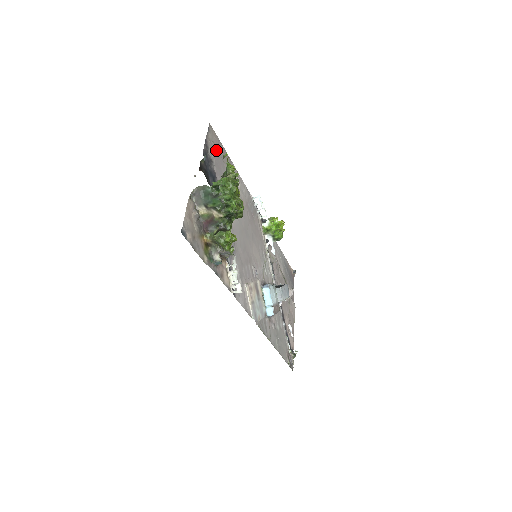
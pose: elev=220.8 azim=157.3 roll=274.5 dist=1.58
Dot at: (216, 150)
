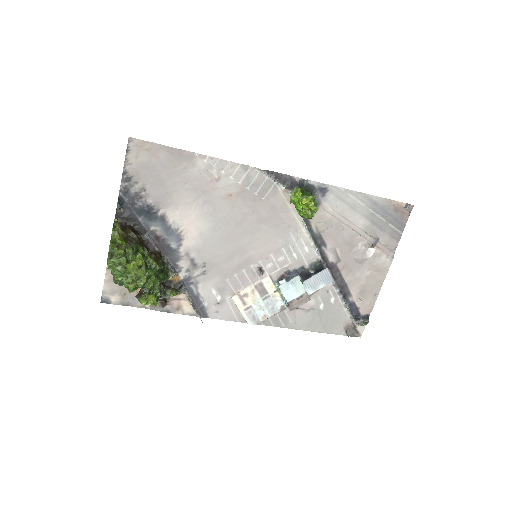
Dot at: (151, 166)
